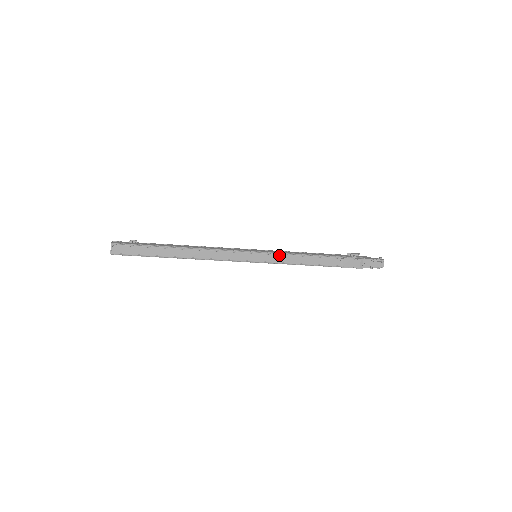
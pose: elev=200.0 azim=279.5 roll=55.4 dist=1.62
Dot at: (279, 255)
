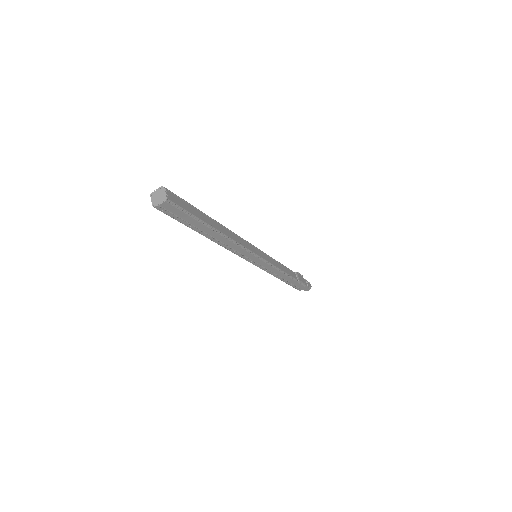
Dot at: (270, 257)
